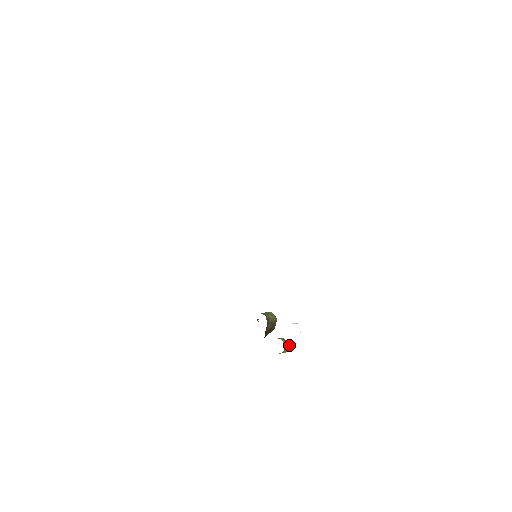
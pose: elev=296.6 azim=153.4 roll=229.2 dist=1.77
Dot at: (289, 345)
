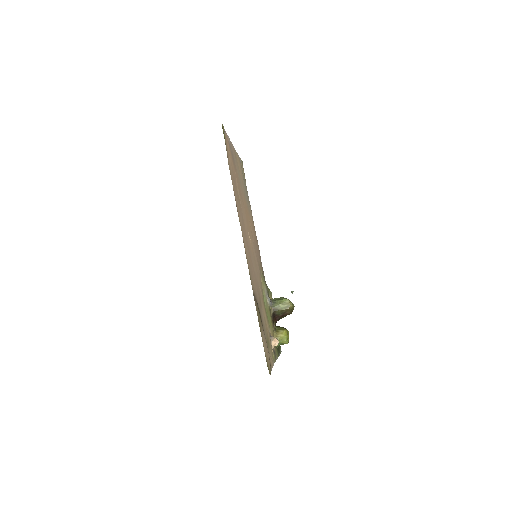
Dot at: (285, 341)
